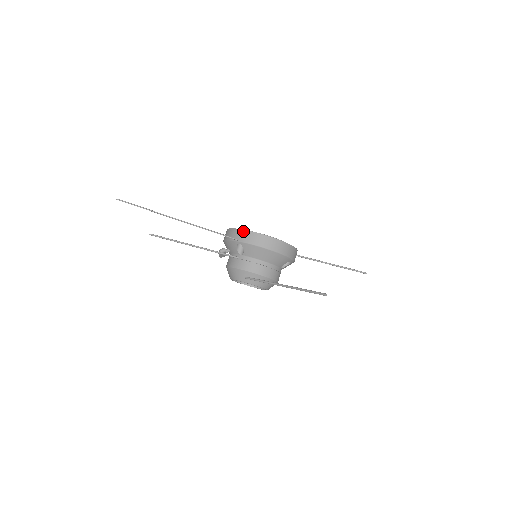
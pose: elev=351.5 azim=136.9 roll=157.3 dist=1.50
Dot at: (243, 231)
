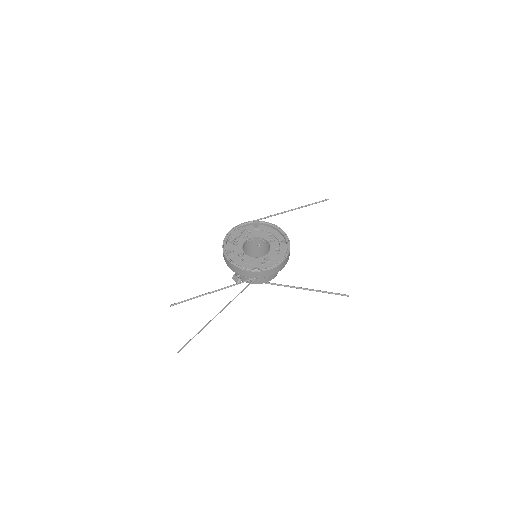
Dot at: (259, 273)
